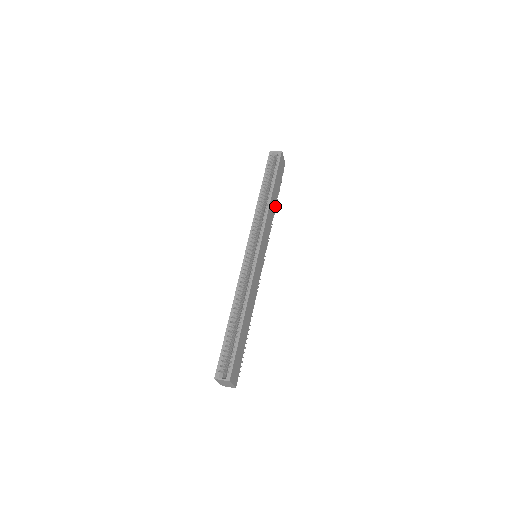
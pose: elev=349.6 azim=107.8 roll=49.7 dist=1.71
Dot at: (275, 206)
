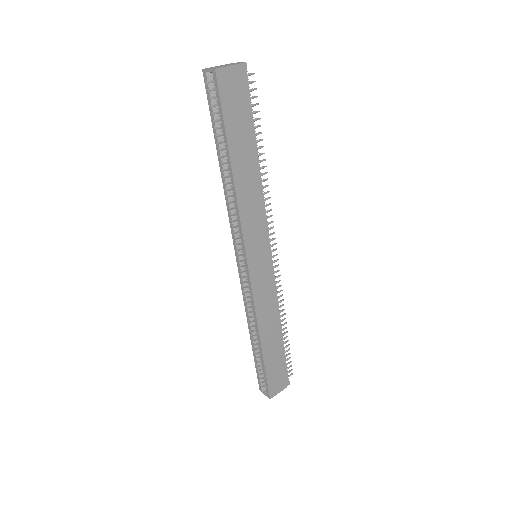
Dot at: (256, 165)
